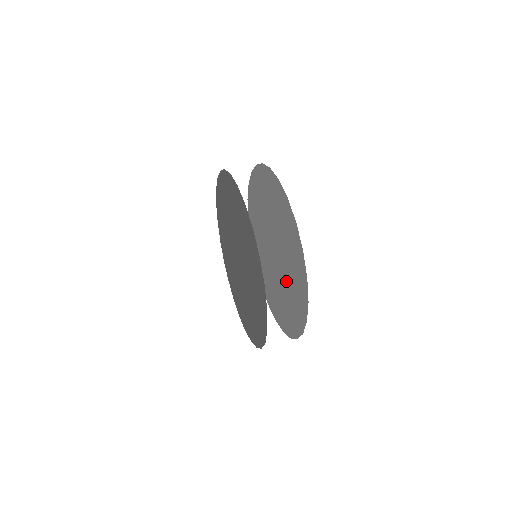
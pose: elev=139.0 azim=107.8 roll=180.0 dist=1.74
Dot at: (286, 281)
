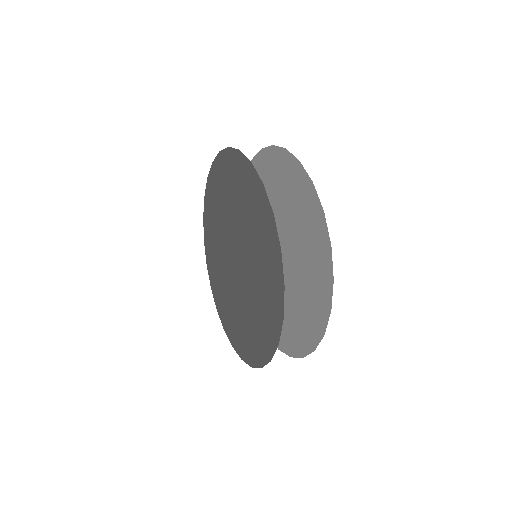
Dot at: (297, 266)
